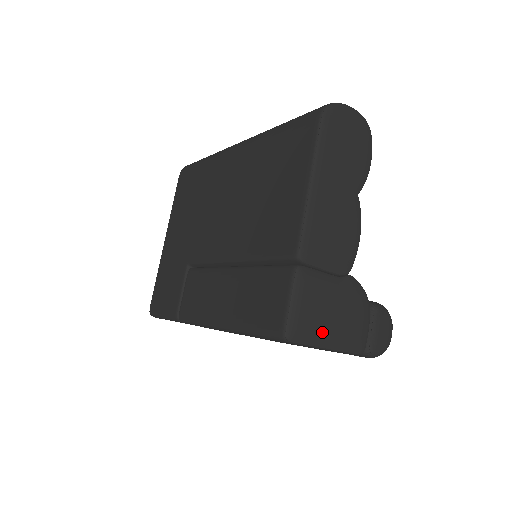
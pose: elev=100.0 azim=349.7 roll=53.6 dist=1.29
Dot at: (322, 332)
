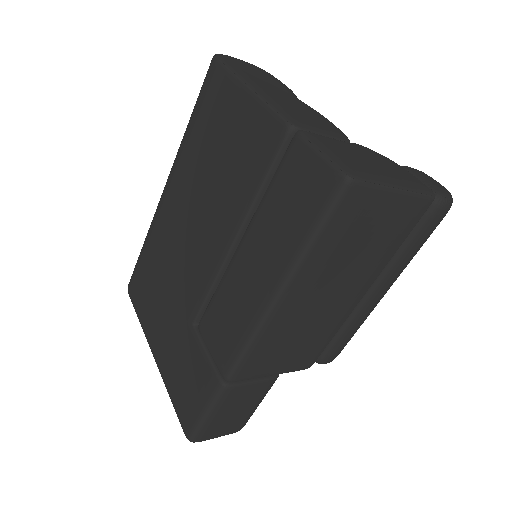
Dot at: (378, 173)
